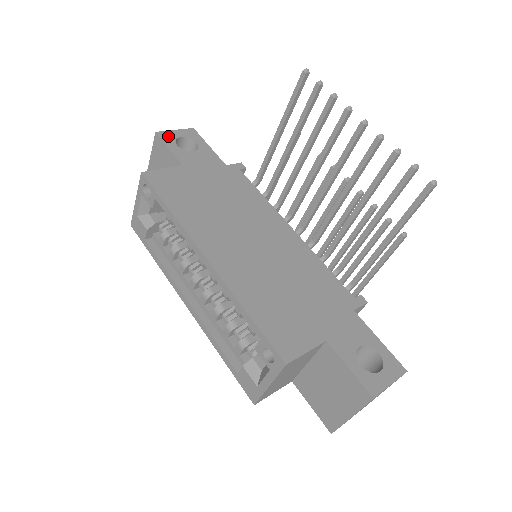
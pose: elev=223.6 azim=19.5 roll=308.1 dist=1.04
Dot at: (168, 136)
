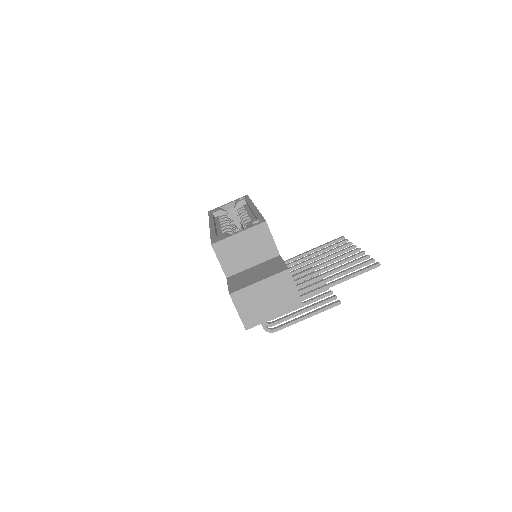
Dot at: occluded
